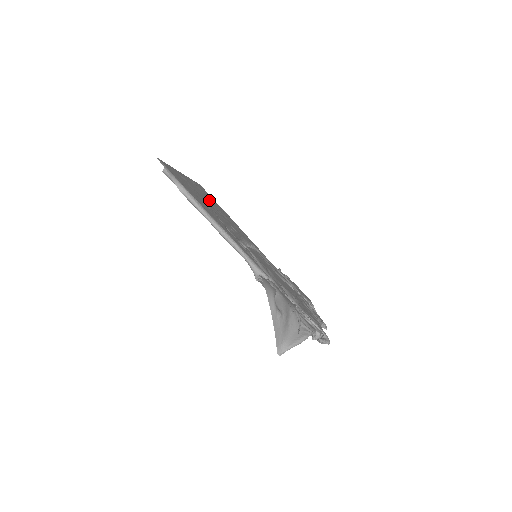
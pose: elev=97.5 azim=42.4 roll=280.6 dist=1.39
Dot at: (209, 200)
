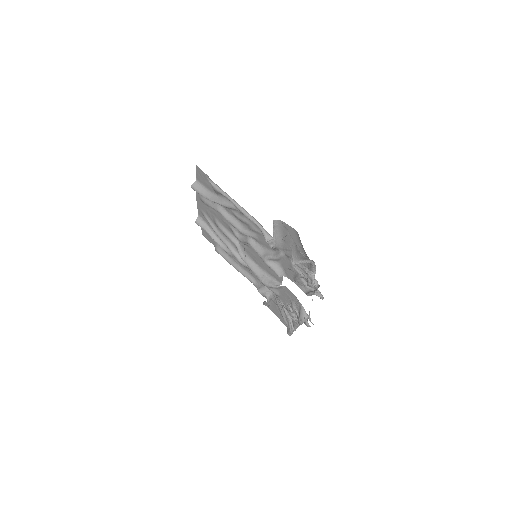
Dot at: (216, 227)
